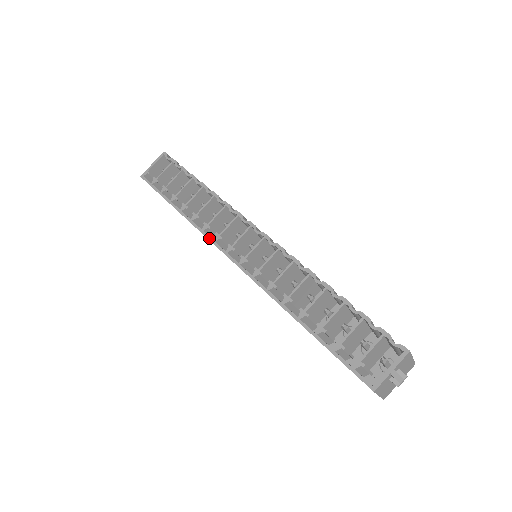
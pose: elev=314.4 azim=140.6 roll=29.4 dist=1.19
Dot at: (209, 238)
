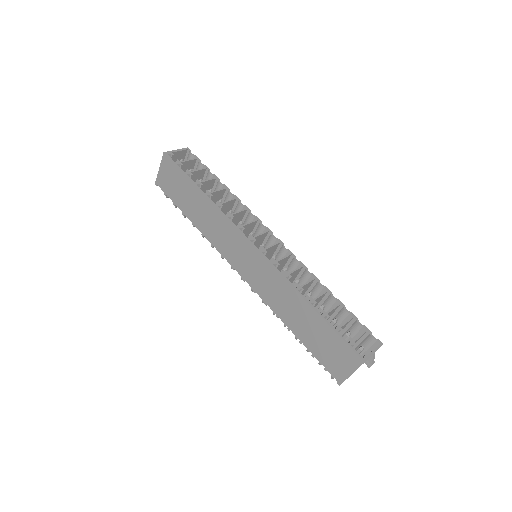
Dot at: (233, 224)
